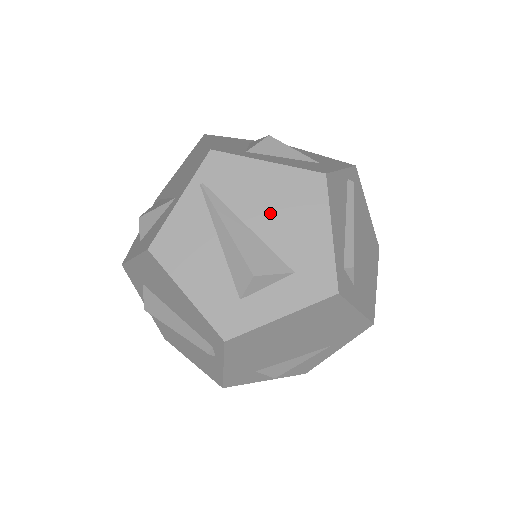
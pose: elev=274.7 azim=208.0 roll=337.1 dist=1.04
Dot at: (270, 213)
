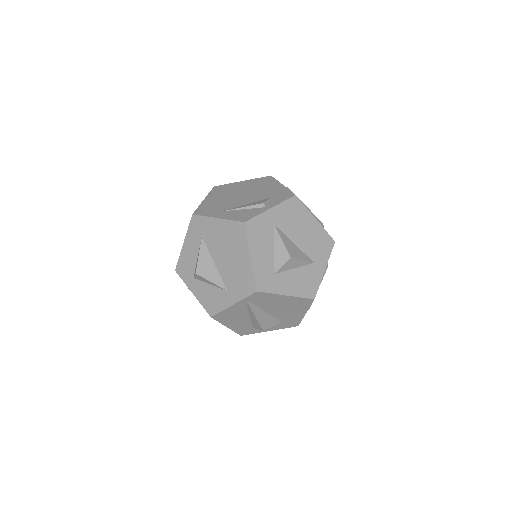
Dot at: (279, 309)
